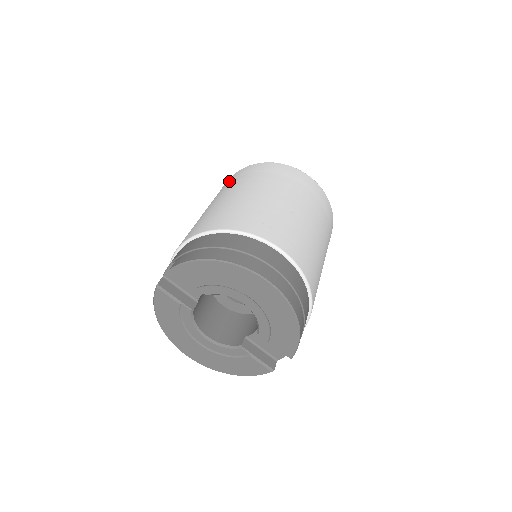
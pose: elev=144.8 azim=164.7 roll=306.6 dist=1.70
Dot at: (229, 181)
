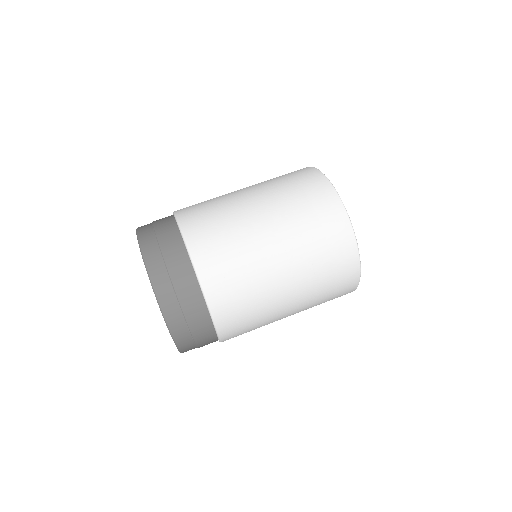
Dot at: occluded
